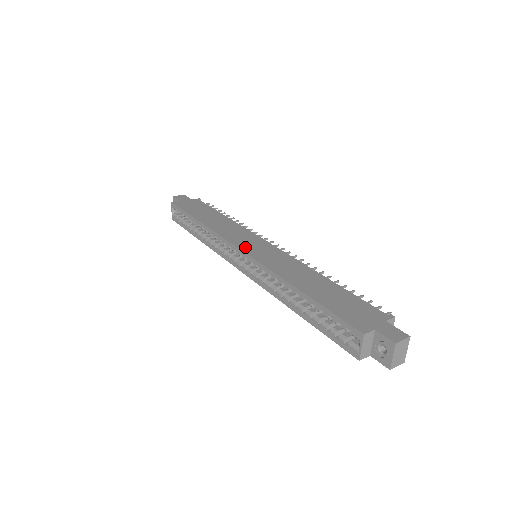
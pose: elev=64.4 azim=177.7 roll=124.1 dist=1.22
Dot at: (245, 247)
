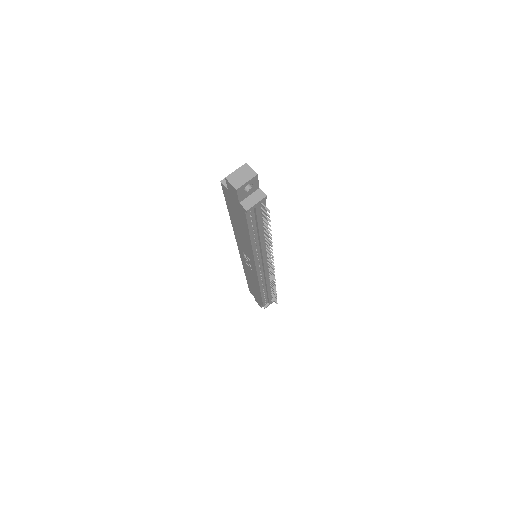
Dot at: occluded
